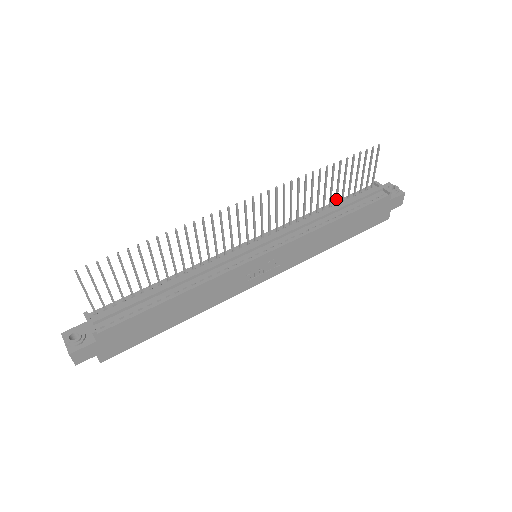
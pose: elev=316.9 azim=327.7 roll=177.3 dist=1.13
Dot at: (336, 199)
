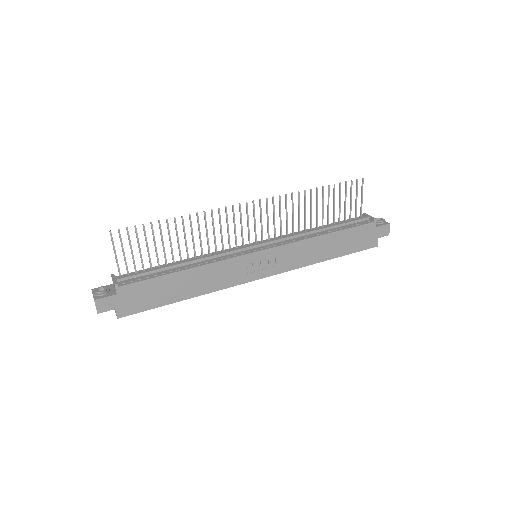
Dot at: (328, 221)
